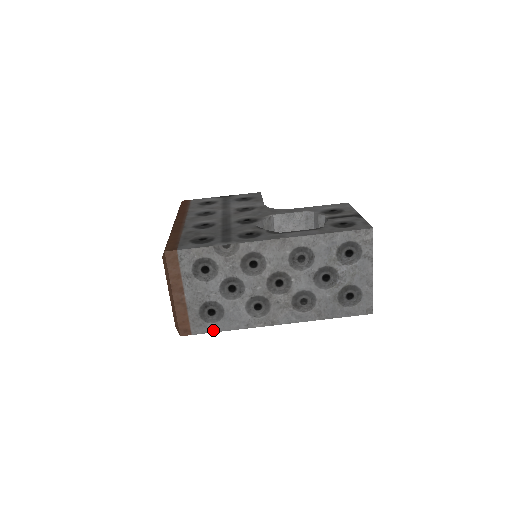
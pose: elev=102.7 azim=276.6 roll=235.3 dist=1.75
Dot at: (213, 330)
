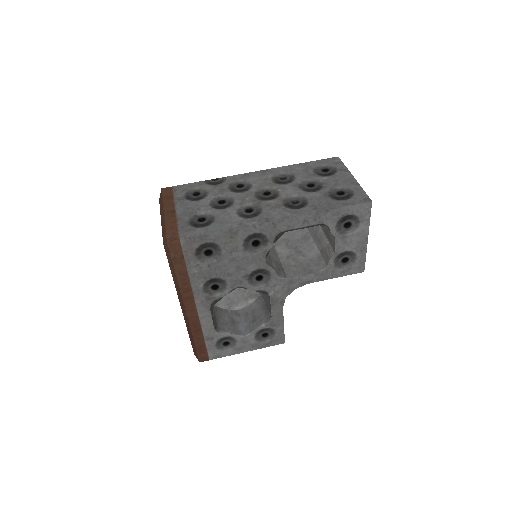
Dot at: (203, 232)
